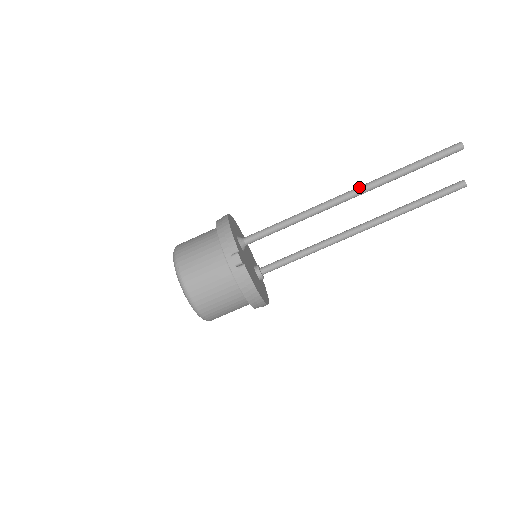
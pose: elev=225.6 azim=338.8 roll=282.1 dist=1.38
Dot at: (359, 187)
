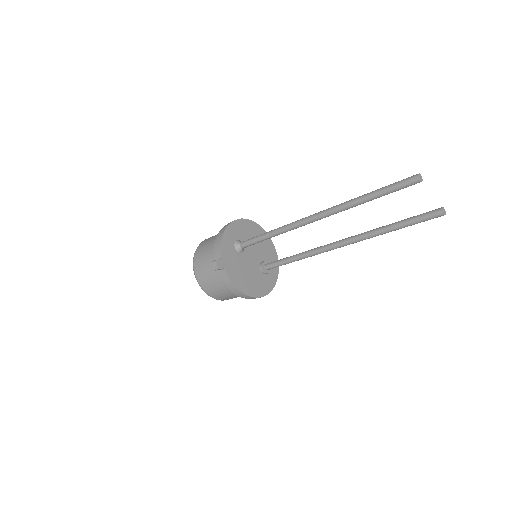
Dot at: (322, 211)
